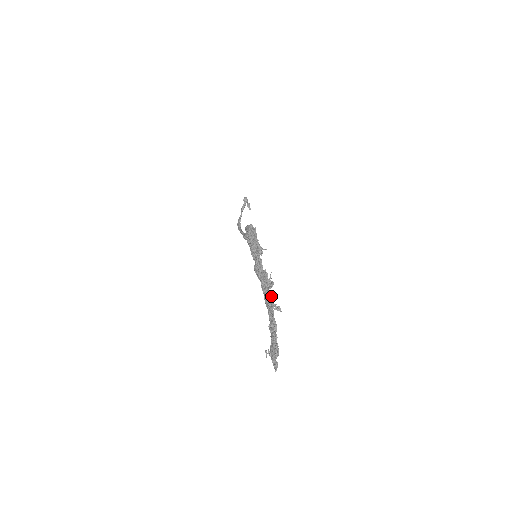
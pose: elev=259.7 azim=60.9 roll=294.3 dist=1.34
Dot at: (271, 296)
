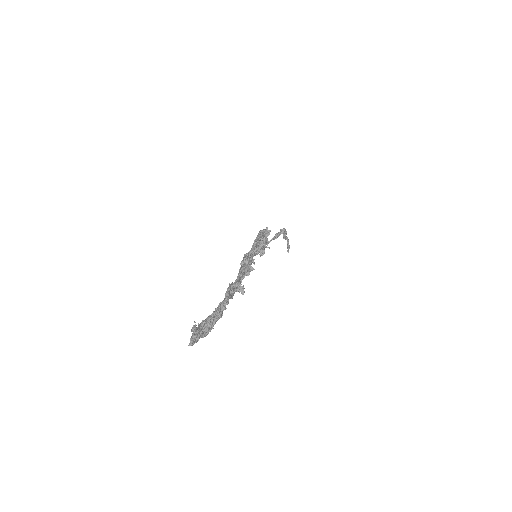
Dot at: (242, 278)
